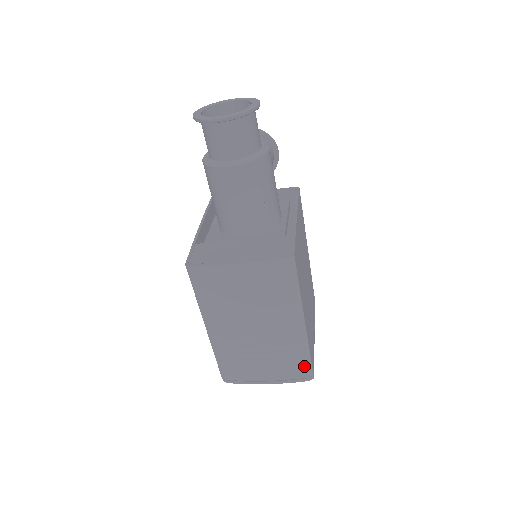
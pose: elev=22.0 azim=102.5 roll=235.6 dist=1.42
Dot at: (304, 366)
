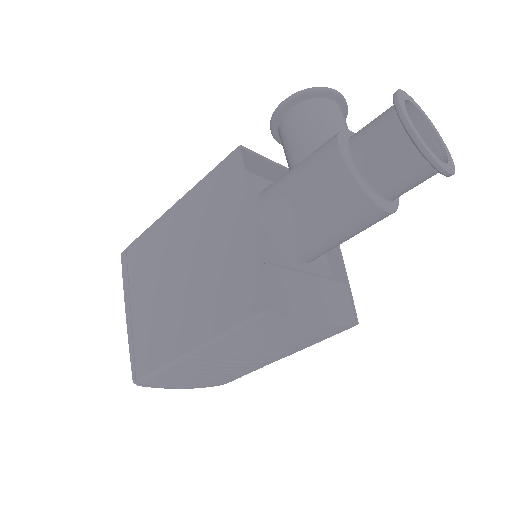
Dot at: (236, 378)
